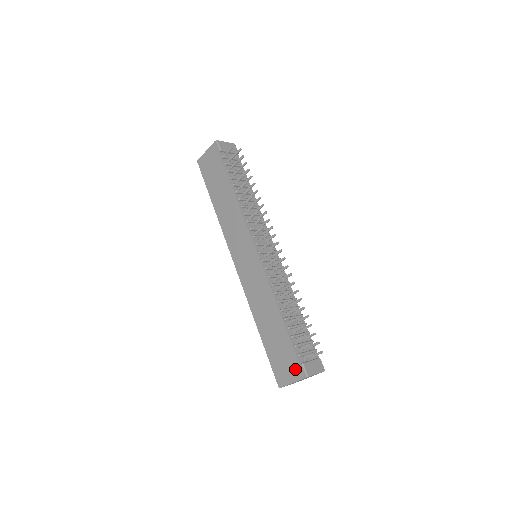
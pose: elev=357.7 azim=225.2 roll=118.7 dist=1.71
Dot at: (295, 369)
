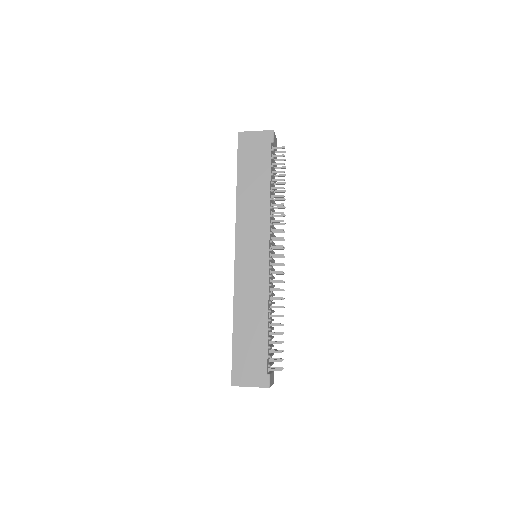
Dot at: (260, 376)
